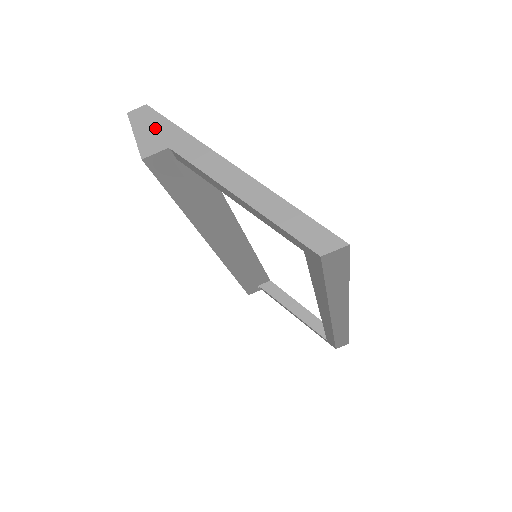
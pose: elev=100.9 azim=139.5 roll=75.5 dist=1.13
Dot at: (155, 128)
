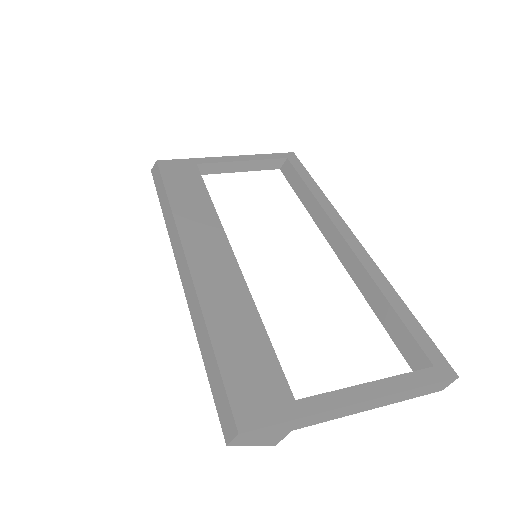
Dot at: (266, 434)
